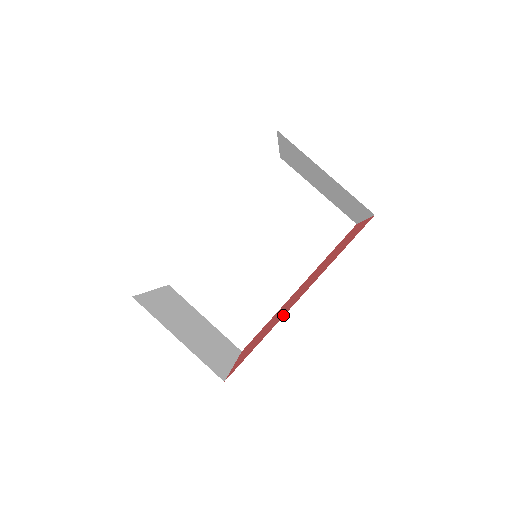
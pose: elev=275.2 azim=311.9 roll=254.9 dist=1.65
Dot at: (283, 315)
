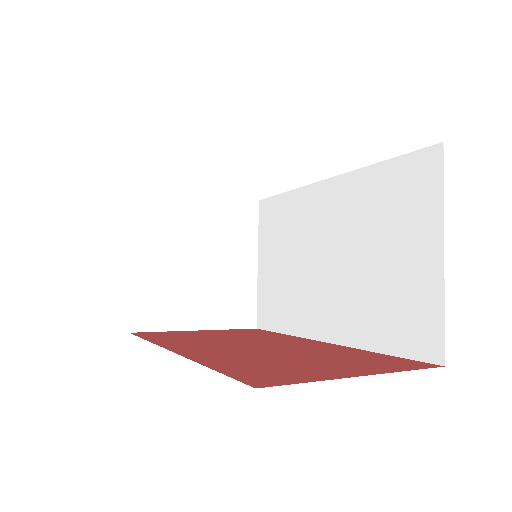
Dot at: (170, 345)
